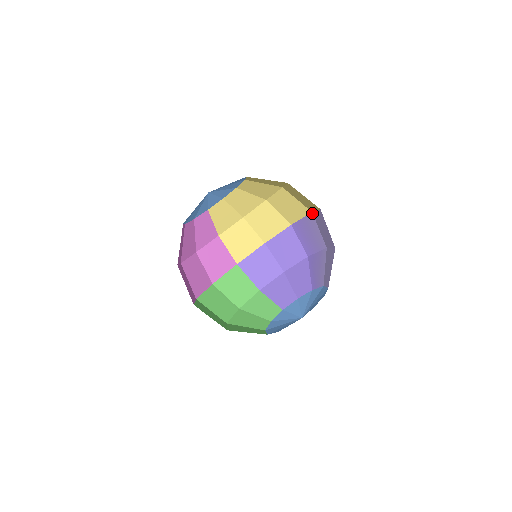
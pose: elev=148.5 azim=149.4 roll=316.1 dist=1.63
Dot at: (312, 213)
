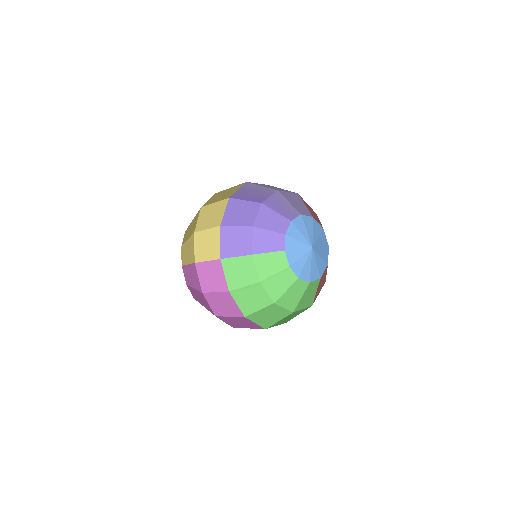
Dot at: (247, 182)
